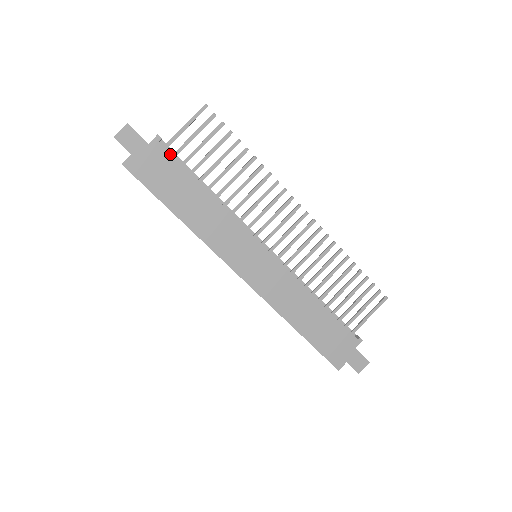
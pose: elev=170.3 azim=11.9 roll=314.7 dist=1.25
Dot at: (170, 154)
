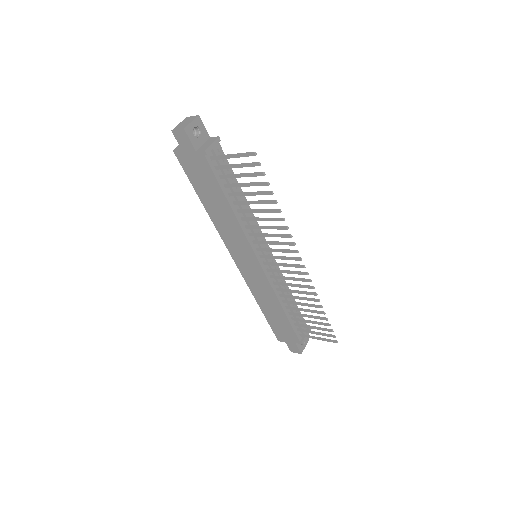
Dot at: (210, 168)
